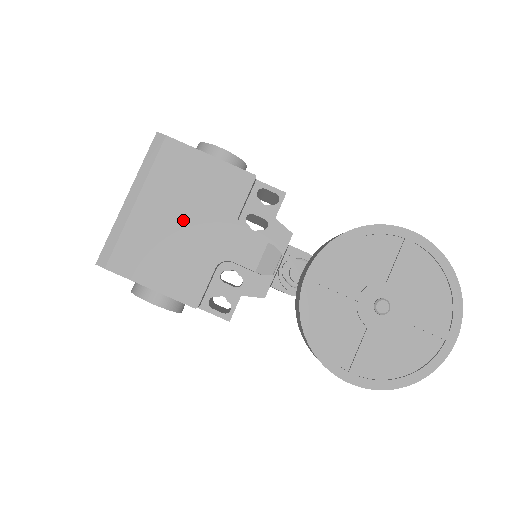
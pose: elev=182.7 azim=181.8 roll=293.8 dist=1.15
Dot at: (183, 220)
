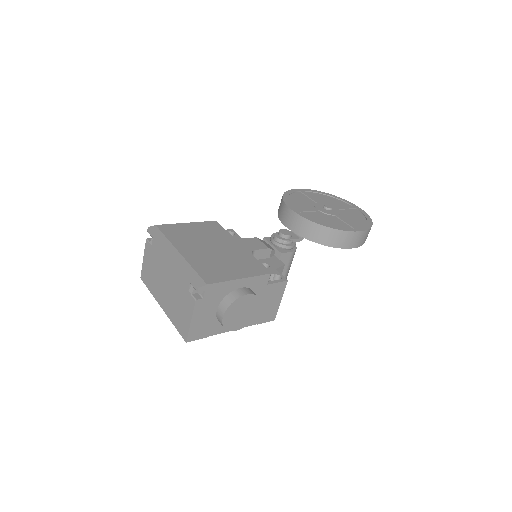
Dot at: (212, 248)
